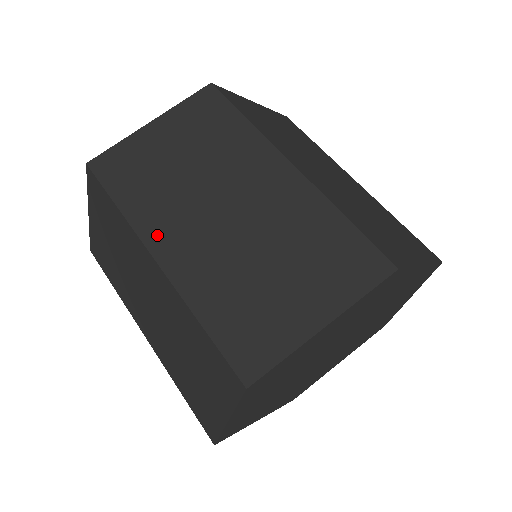
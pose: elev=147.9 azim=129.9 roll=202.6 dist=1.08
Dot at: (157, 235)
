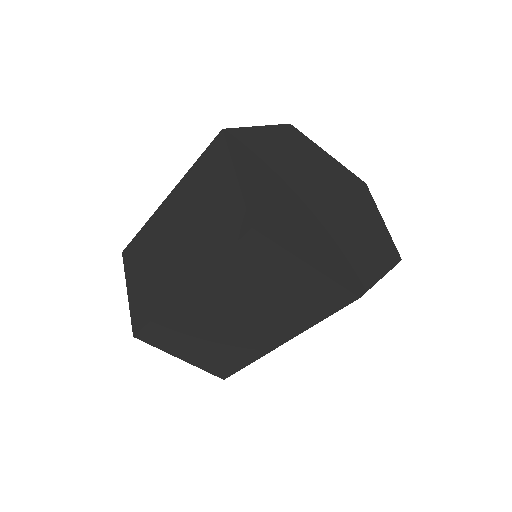
Dot at: occluded
